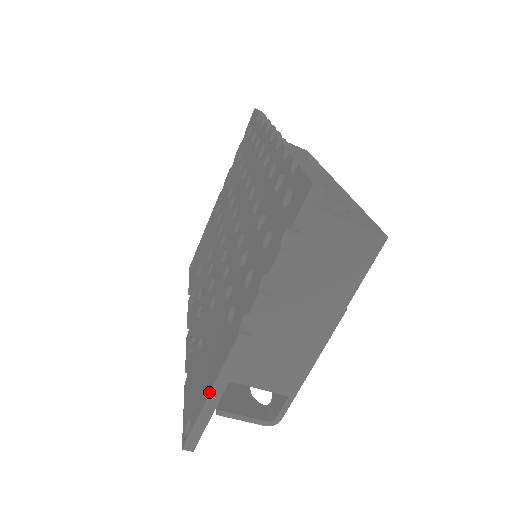
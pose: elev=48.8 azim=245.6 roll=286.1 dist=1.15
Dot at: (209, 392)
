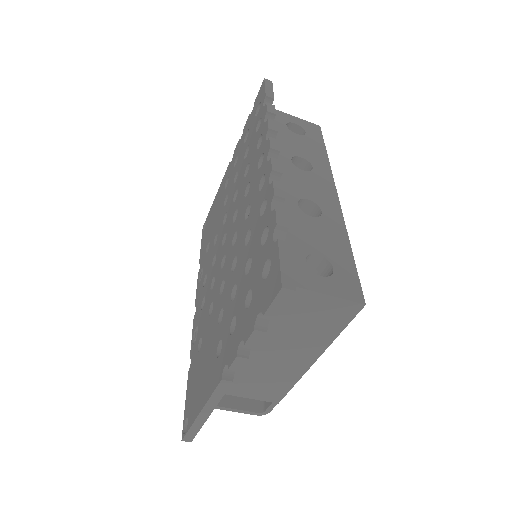
Dot at: (200, 411)
